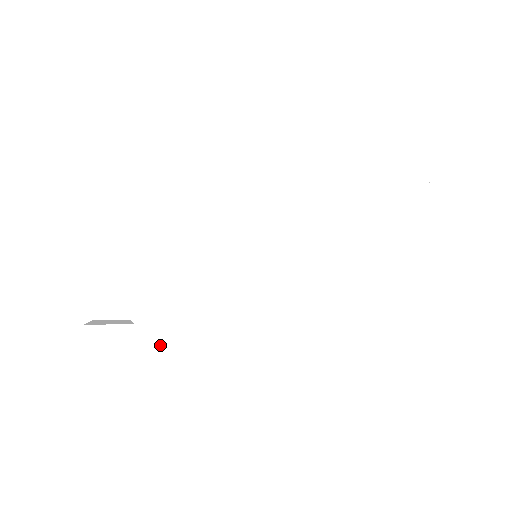
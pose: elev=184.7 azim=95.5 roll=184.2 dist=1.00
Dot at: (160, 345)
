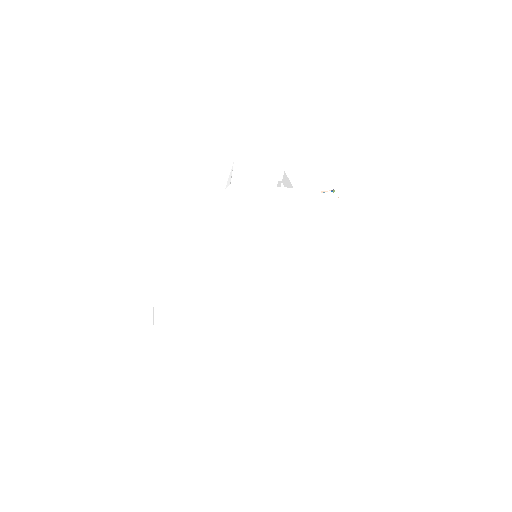
Dot at: (206, 354)
